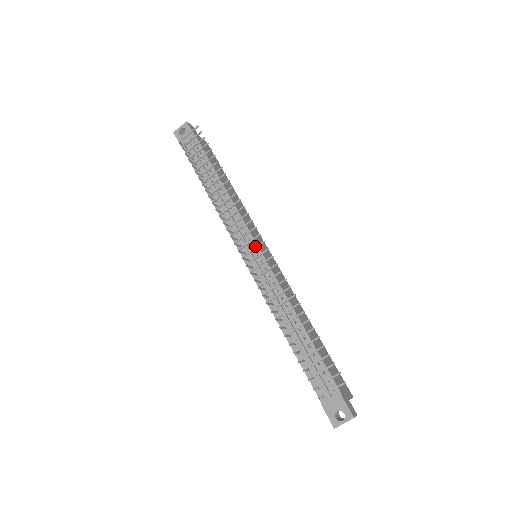
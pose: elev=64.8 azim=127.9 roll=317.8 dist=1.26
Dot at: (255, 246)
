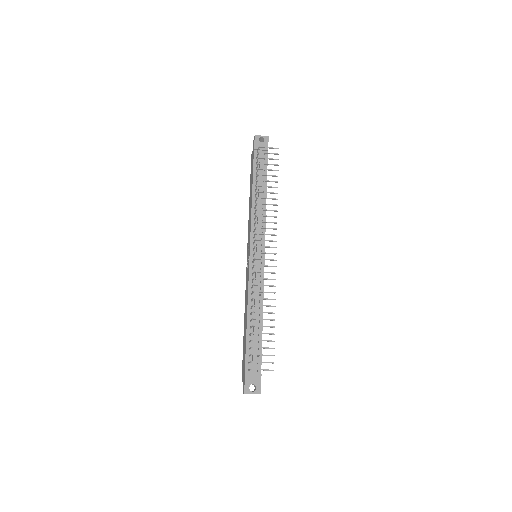
Dot at: (263, 250)
